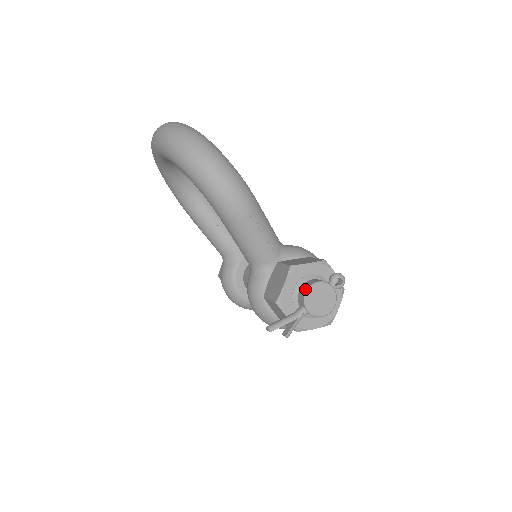
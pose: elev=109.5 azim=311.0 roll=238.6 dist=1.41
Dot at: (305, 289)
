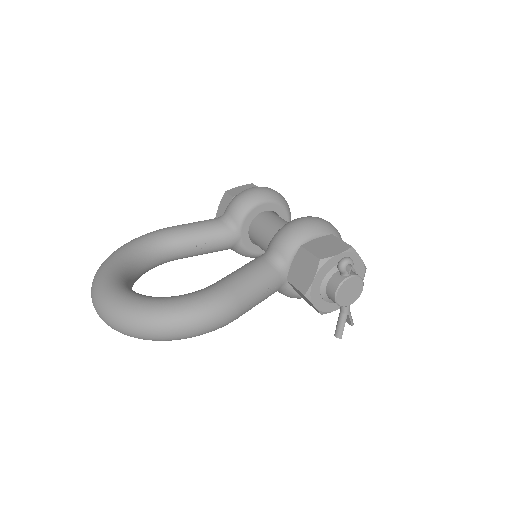
Dot at: (333, 301)
